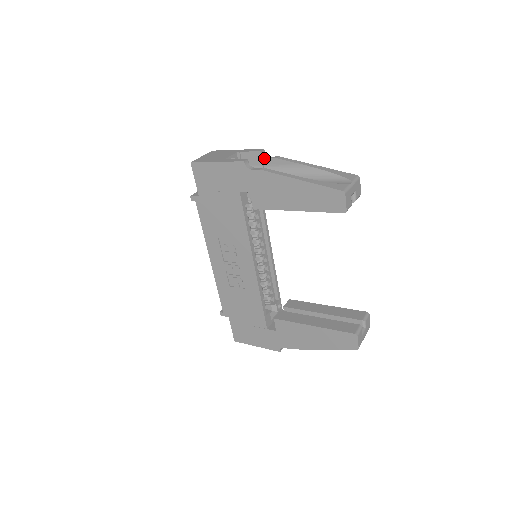
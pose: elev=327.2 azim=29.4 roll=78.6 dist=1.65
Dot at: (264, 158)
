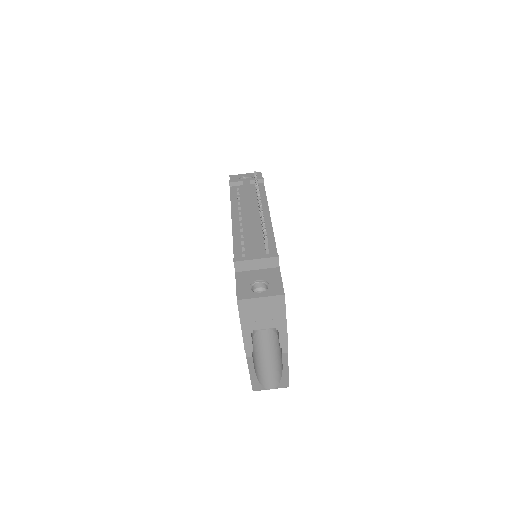
Dot at: occluded
